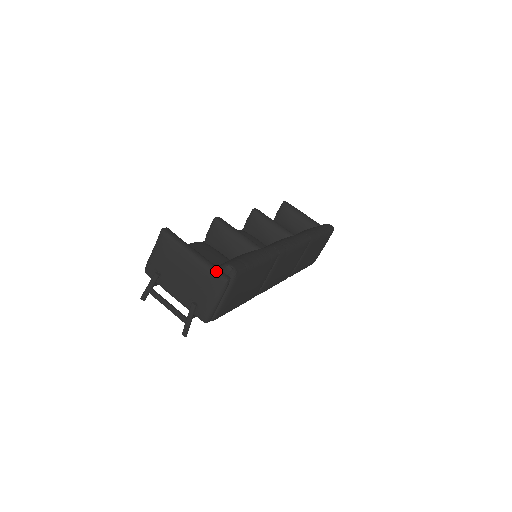
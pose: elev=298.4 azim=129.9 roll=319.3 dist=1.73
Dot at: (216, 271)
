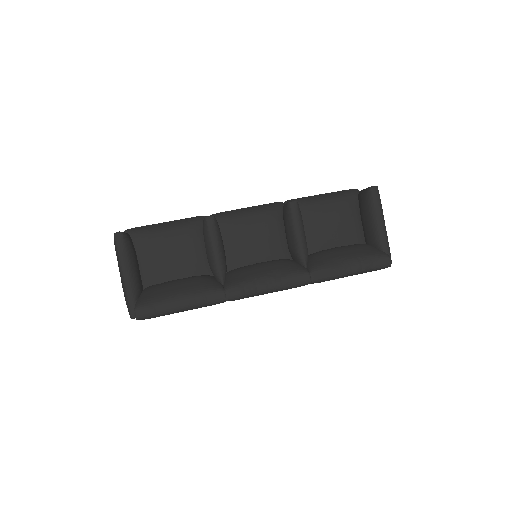
Dot at: (128, 304)
